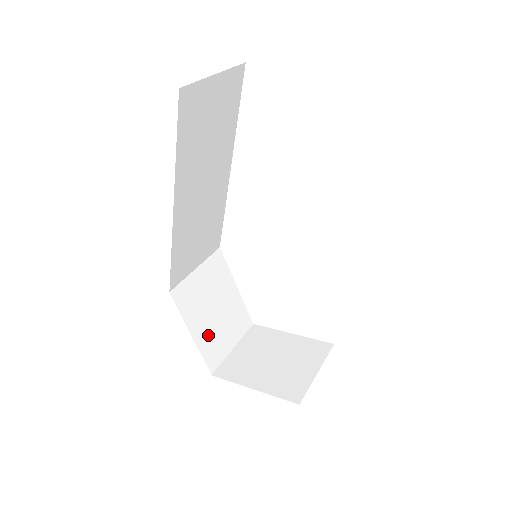
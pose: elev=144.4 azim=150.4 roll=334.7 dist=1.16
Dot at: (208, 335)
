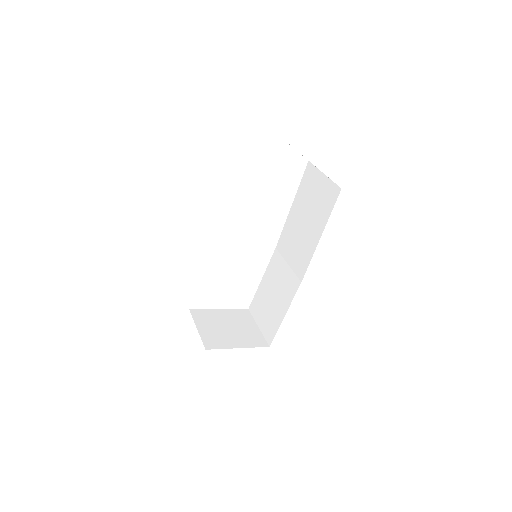
Dot at: occluded
